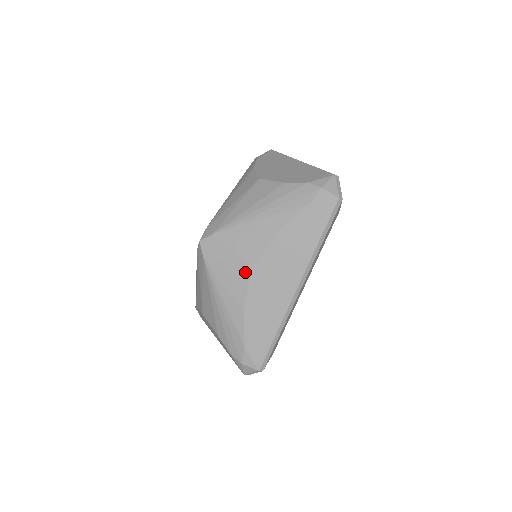
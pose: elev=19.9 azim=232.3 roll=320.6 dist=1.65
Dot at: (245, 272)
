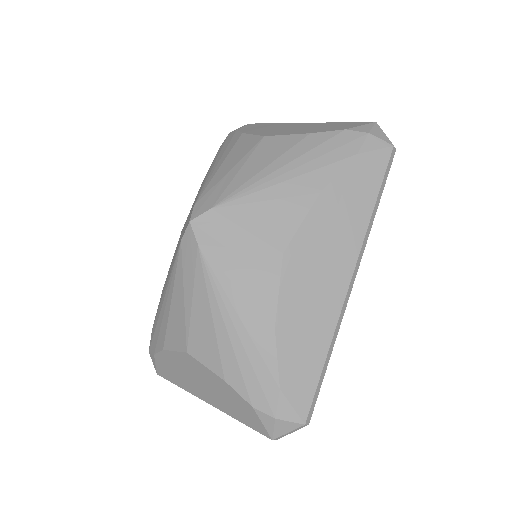
Dot at: (273, 261)
